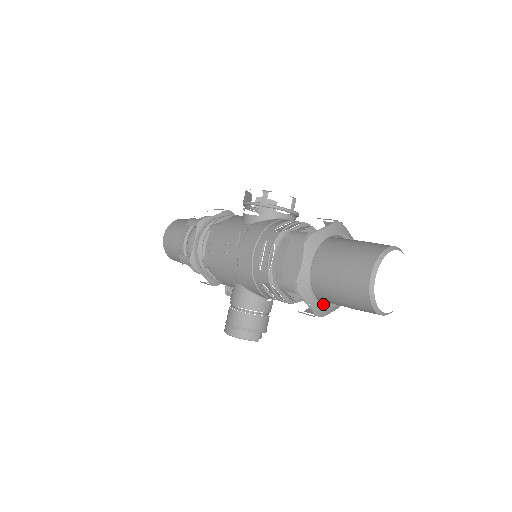
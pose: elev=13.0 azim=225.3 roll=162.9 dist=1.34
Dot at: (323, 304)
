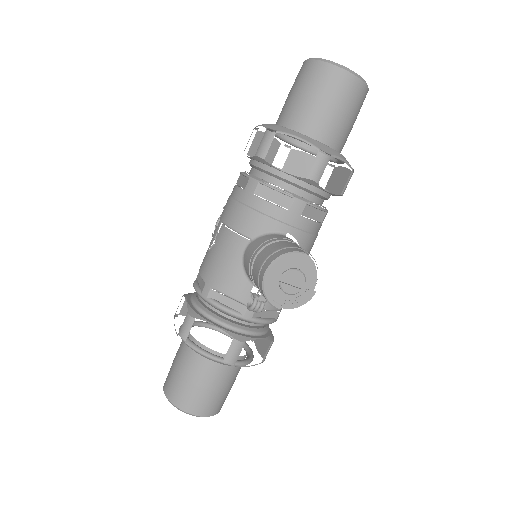
Dot at: (315, 141)
